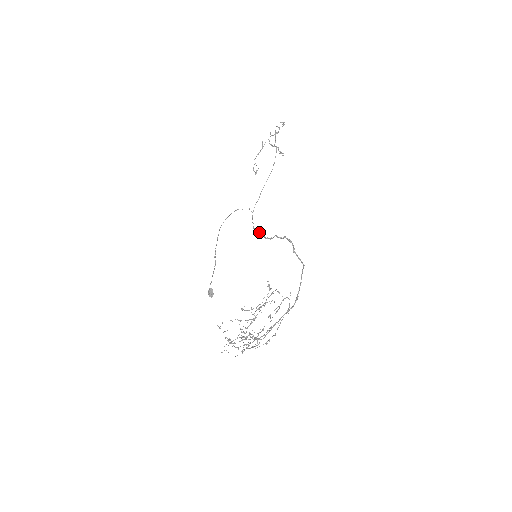
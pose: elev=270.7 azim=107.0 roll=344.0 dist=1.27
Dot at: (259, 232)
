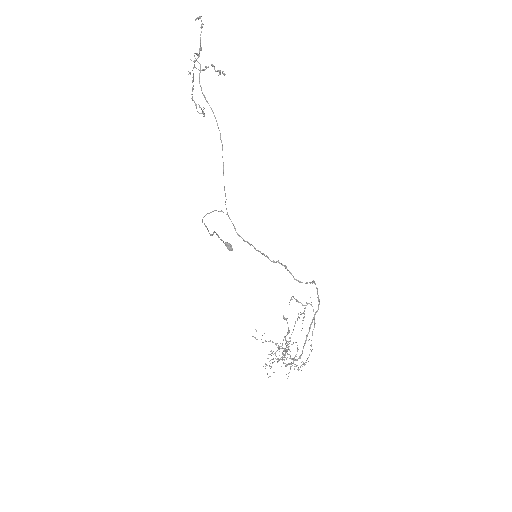
Dot at: (246, 241)
